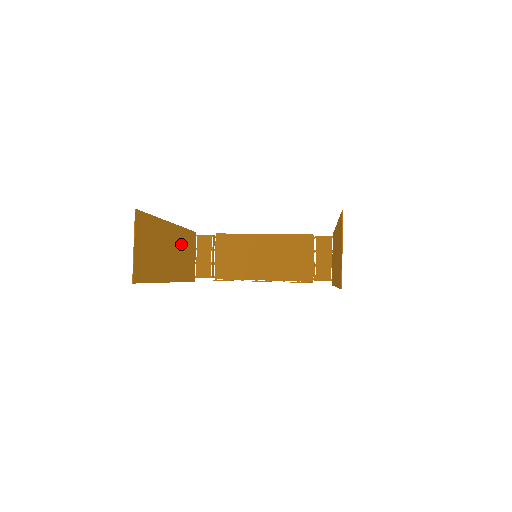
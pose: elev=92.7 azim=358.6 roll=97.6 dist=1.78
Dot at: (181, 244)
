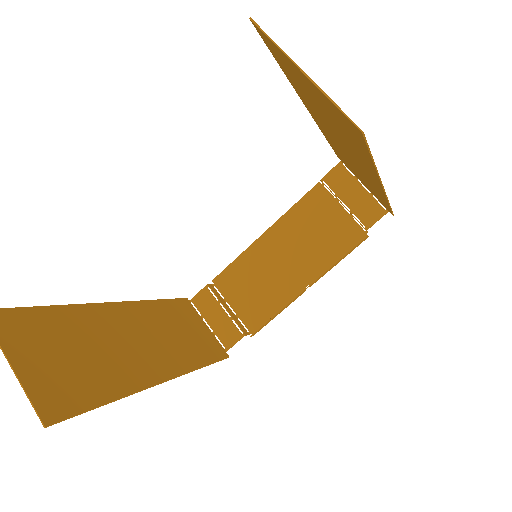
Dot at: (160, 322)
